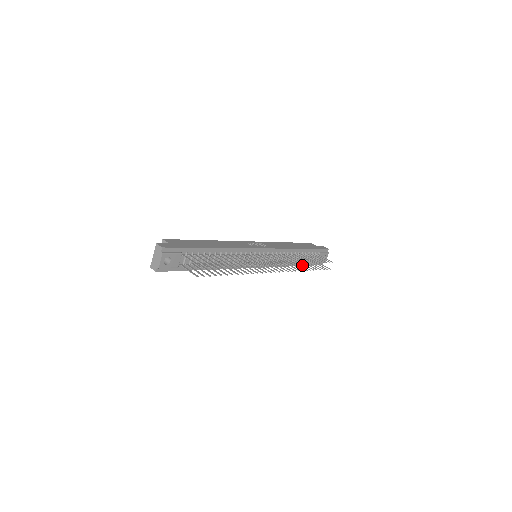
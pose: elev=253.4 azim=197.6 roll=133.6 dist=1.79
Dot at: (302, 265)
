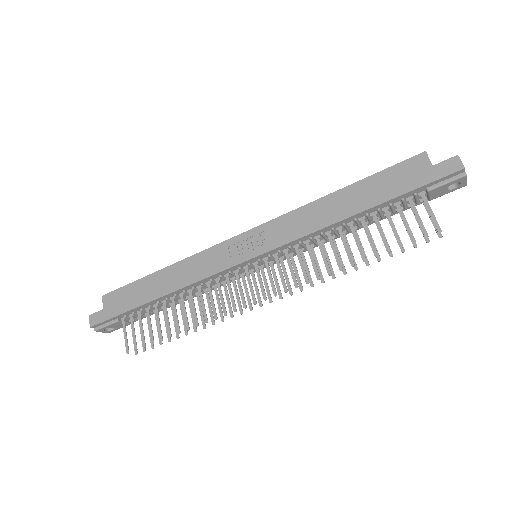
Dot at: occluded
